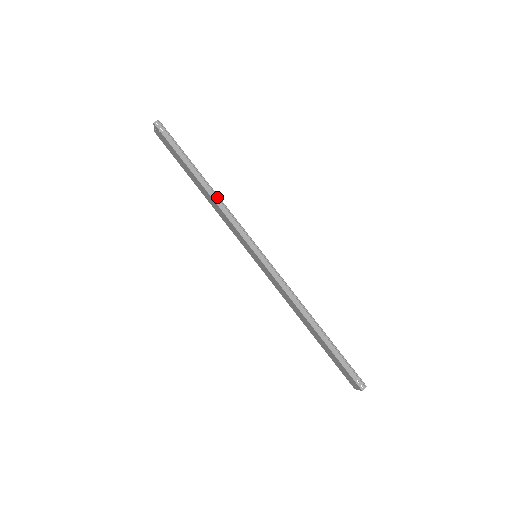
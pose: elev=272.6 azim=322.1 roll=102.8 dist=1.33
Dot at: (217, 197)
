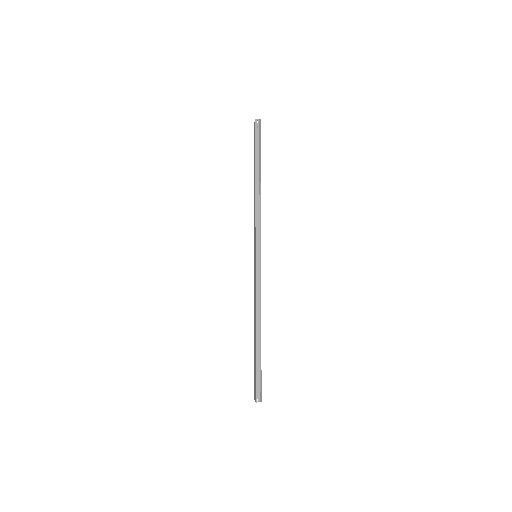
Dot at: (259, 197)
